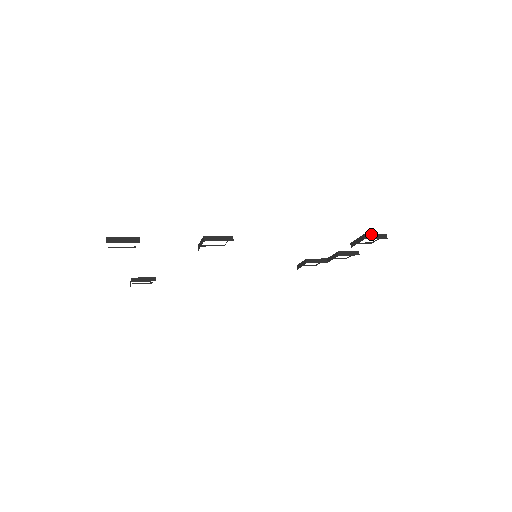
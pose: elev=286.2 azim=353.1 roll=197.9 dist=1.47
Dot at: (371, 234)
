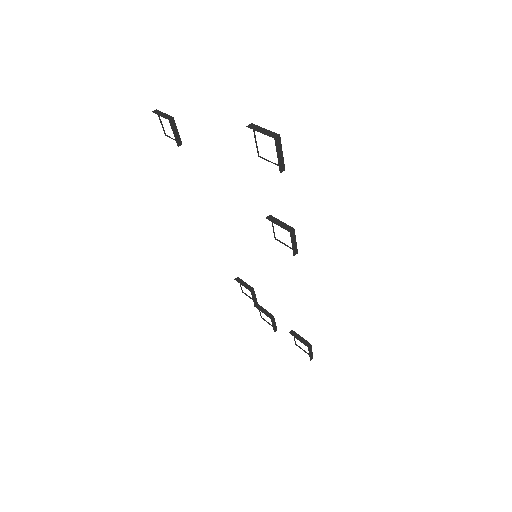
Dot at: occluded
